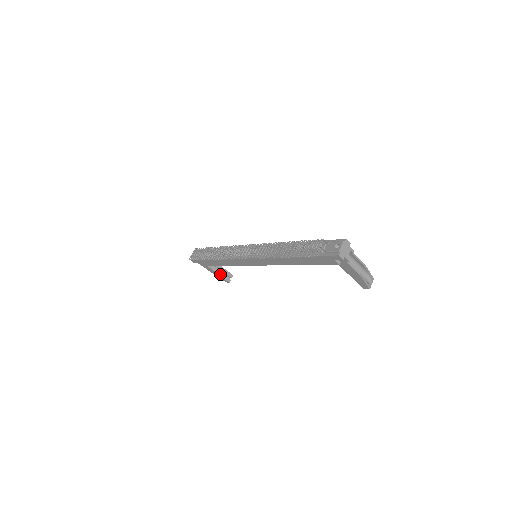
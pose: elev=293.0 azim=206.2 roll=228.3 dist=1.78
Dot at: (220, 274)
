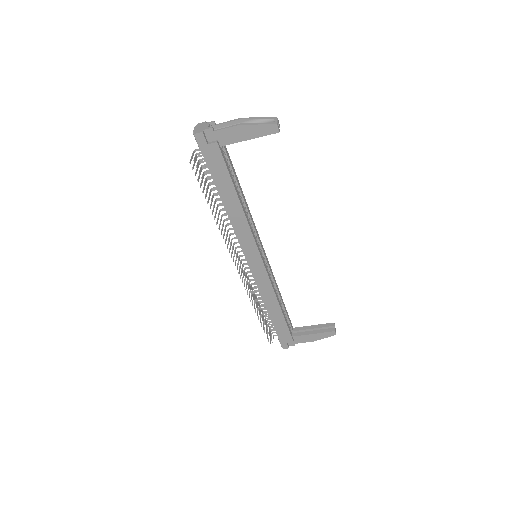
Dot at: (317, 332)
